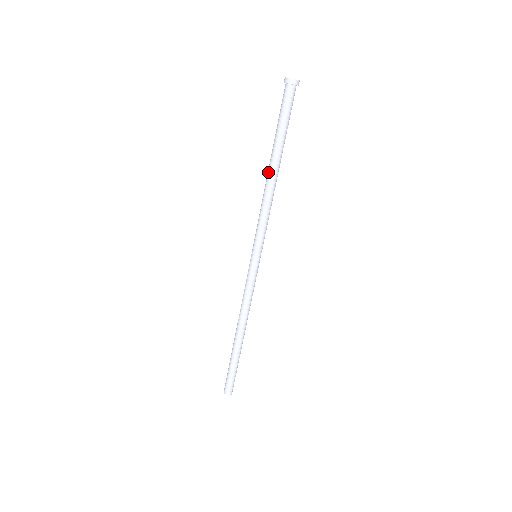
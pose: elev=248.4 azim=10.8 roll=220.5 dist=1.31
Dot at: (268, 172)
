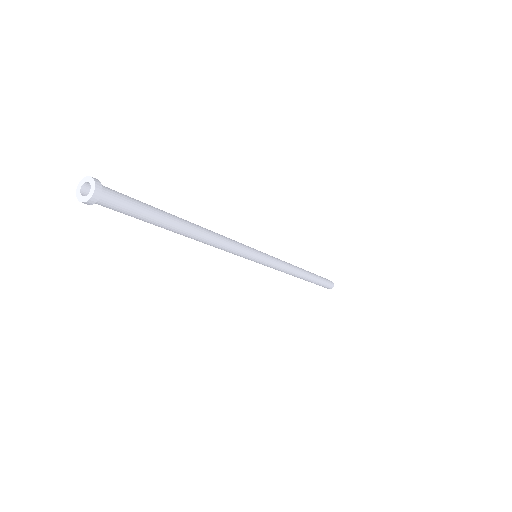
Dot at: occluded
